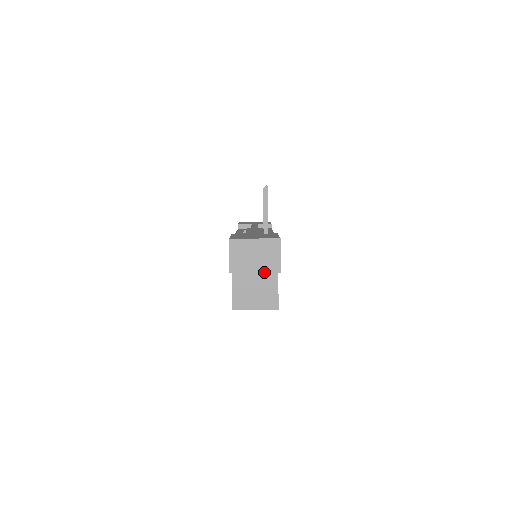
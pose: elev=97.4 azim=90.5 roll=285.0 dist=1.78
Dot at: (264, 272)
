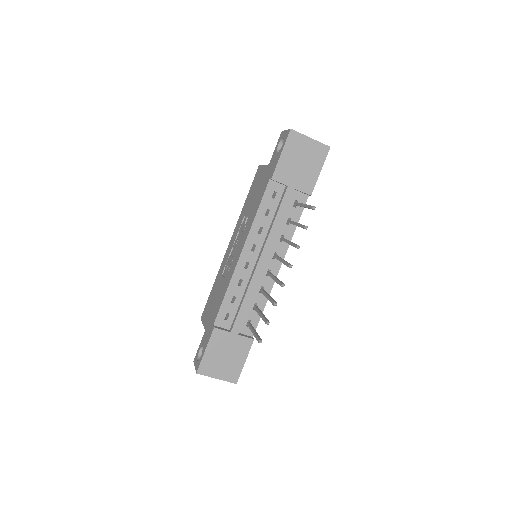
Dot at: occluded
